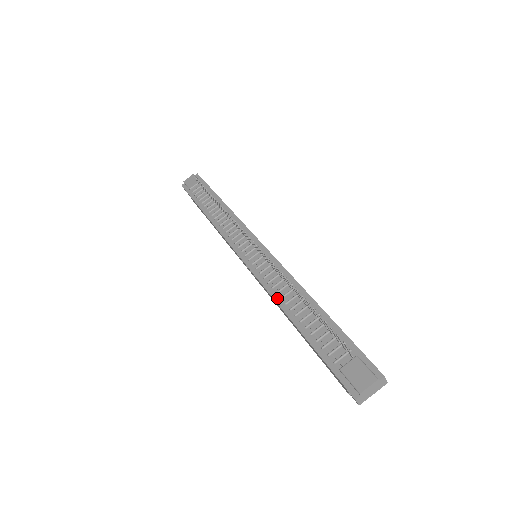
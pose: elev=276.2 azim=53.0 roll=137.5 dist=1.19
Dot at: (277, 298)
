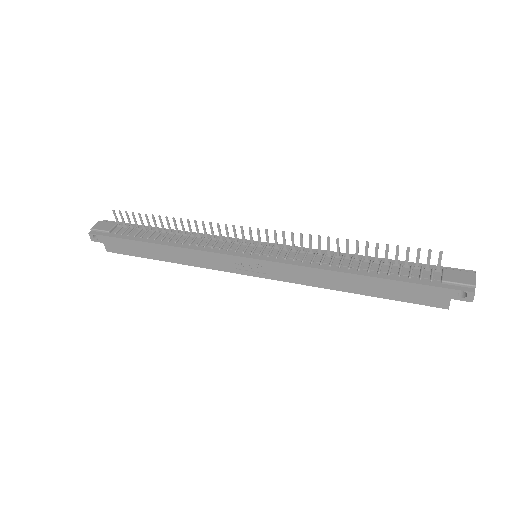
Dot at: (325, 267)
